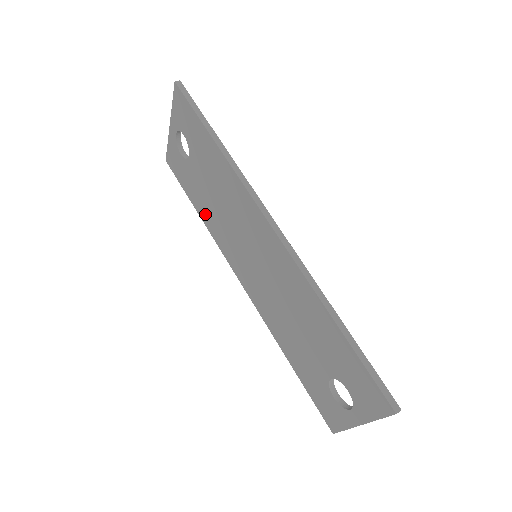
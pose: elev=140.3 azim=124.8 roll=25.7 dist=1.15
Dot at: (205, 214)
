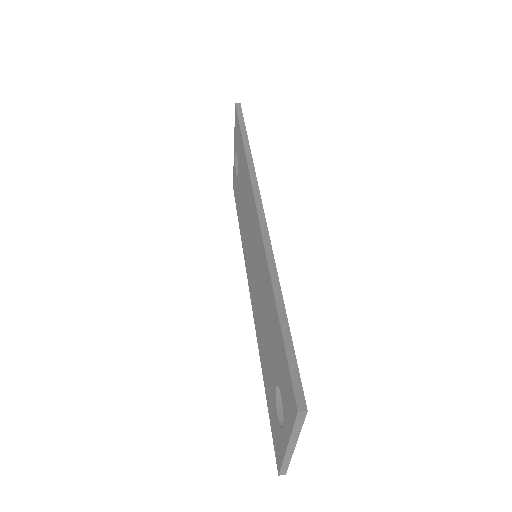
Dot at: (241, 228)
